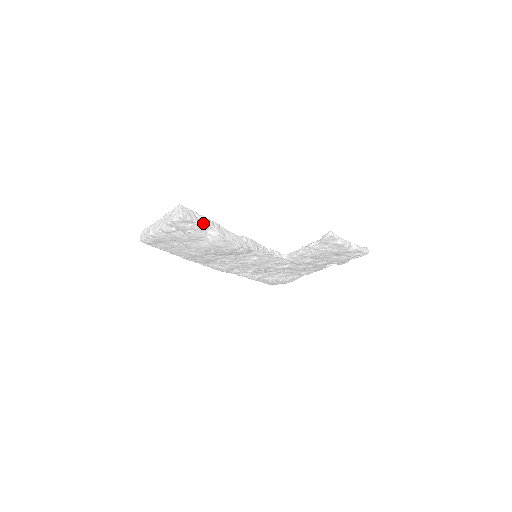
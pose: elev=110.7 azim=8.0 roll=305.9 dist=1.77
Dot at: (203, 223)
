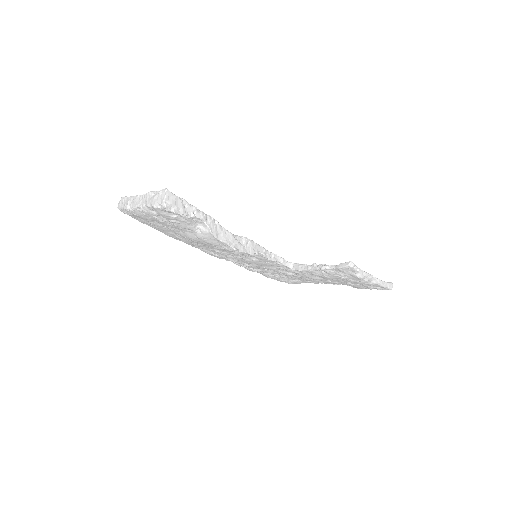
Dot at: (192, 216)
